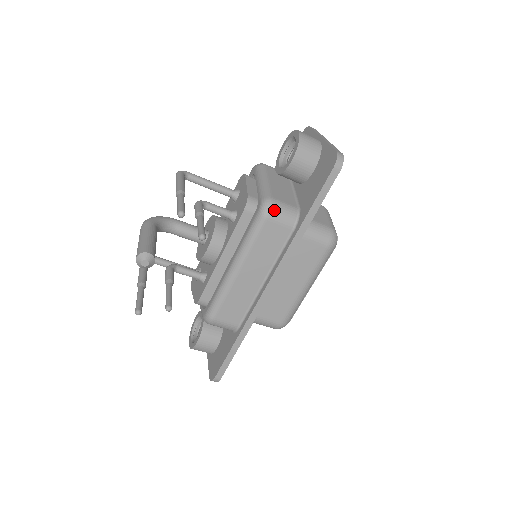
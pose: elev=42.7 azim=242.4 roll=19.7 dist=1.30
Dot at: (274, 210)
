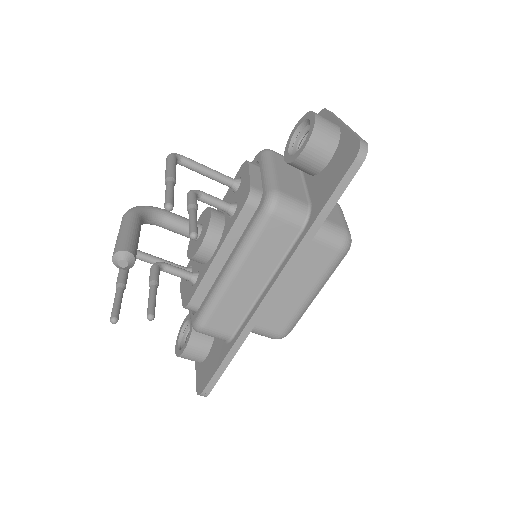
Dot at: (281, 206)
